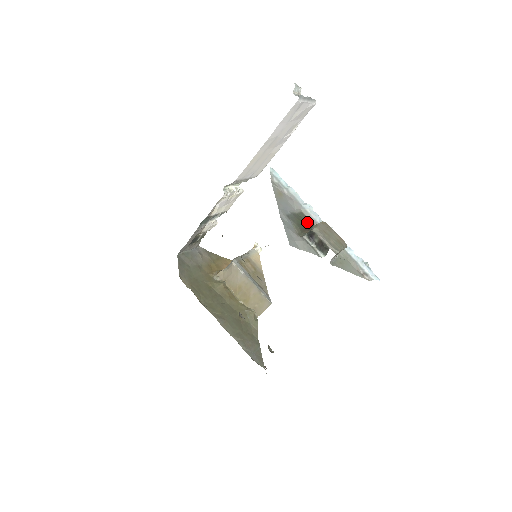
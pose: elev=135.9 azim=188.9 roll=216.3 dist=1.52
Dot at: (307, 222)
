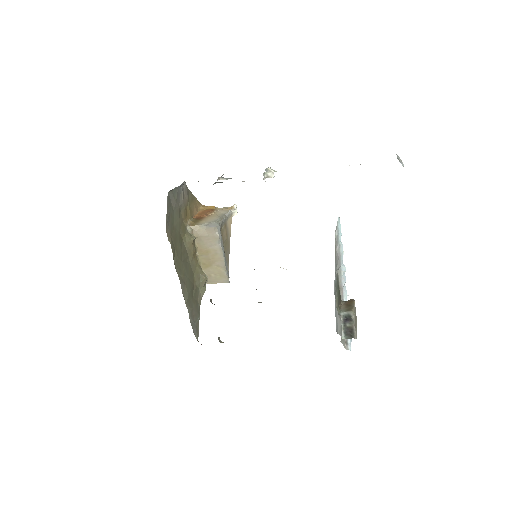
Dot at: occluded
